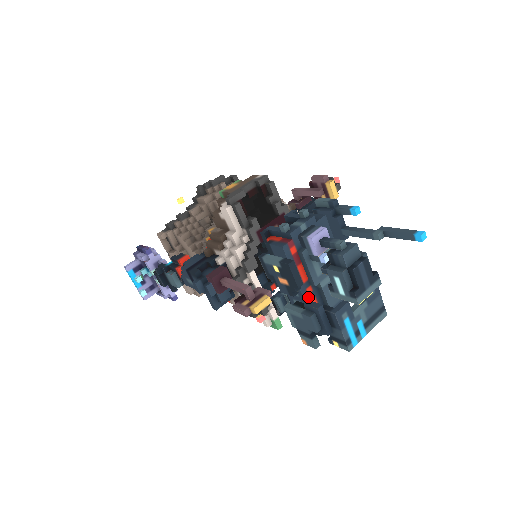
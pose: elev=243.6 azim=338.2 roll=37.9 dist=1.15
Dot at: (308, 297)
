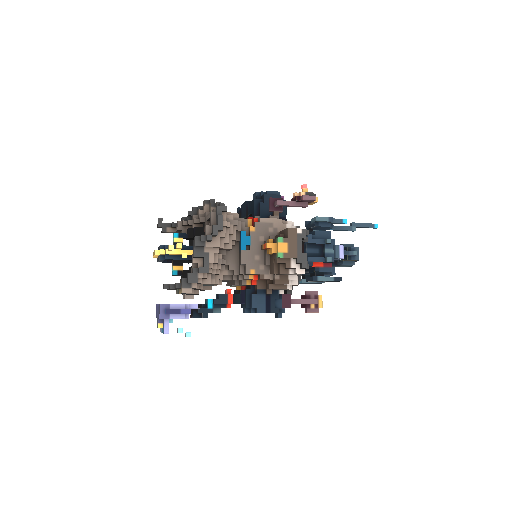
Dot at: occluded
